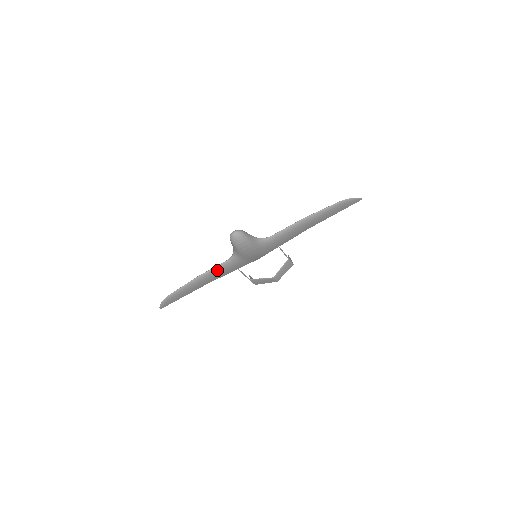
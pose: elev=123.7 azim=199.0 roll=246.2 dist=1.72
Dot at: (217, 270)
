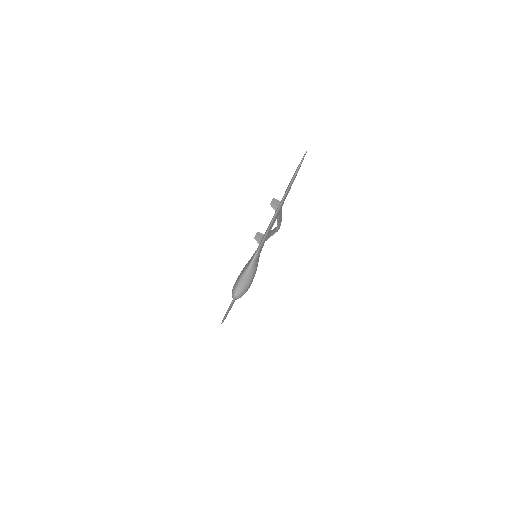
Dot at: occluded
